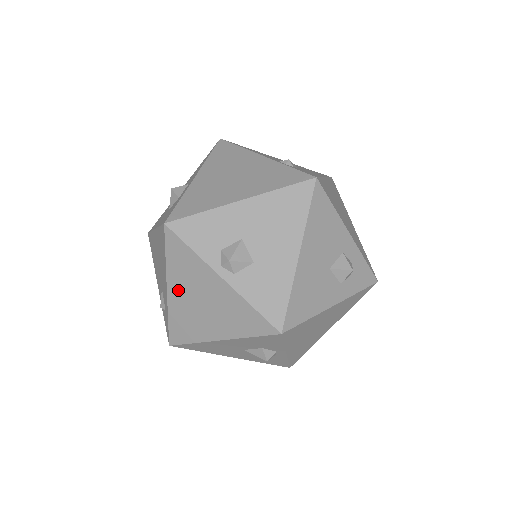
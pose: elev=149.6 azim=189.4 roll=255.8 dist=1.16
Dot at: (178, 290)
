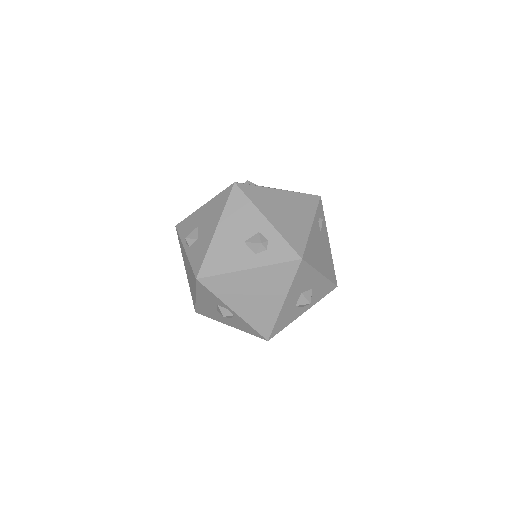
Dot at: occluded
